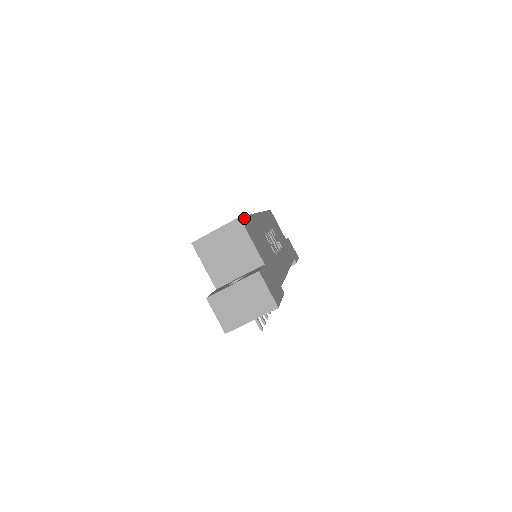
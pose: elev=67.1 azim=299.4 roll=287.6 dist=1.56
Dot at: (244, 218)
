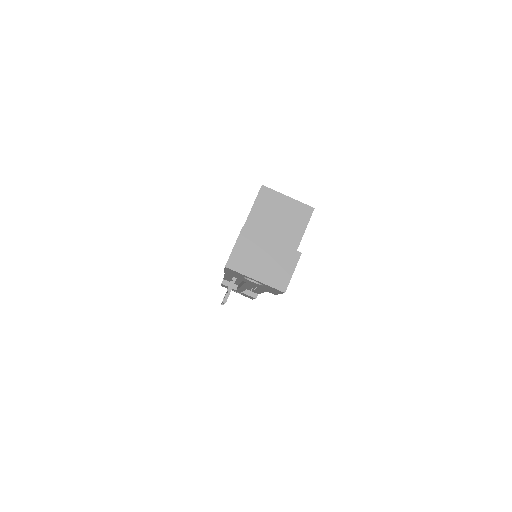
Dot at: occluded
